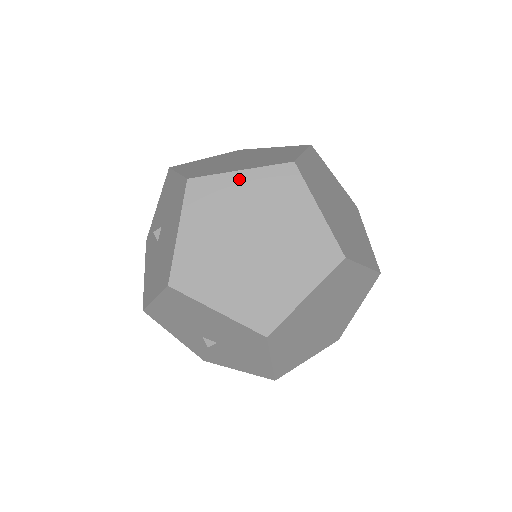
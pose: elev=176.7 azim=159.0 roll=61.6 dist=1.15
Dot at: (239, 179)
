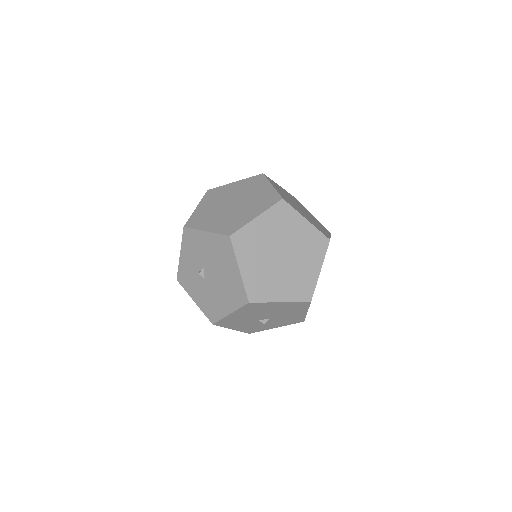
Dot at: (258, 222)
